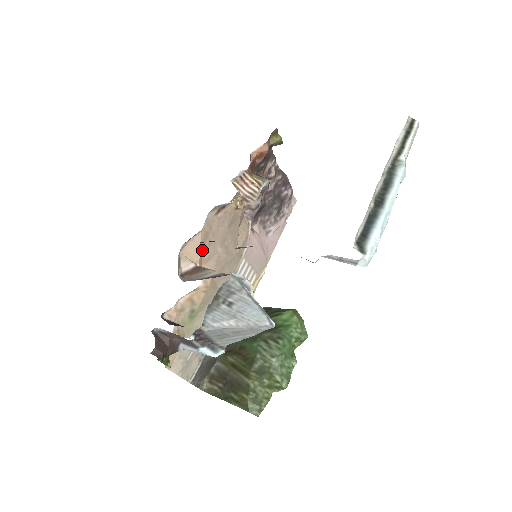
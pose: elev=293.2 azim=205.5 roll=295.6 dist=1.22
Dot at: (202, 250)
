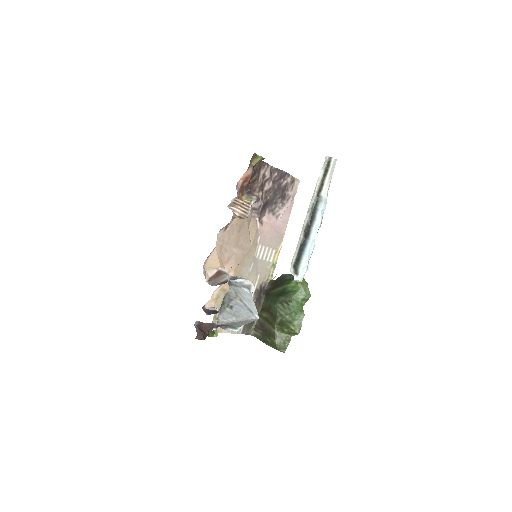
Dot at: (221, 257)
